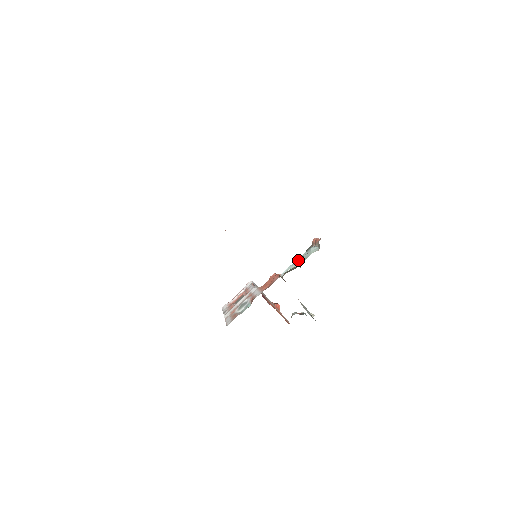
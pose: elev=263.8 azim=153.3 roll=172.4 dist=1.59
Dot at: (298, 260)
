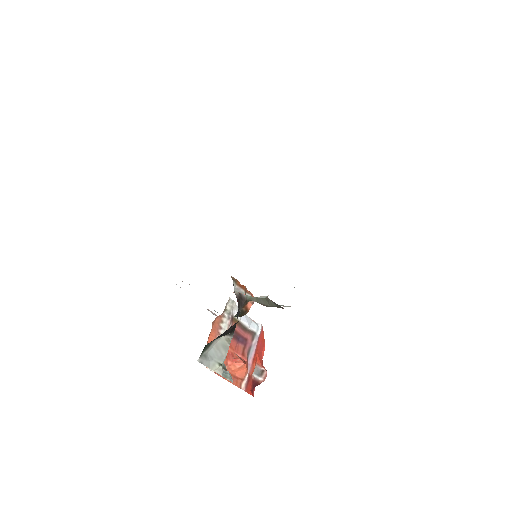
Dot at: occluded
